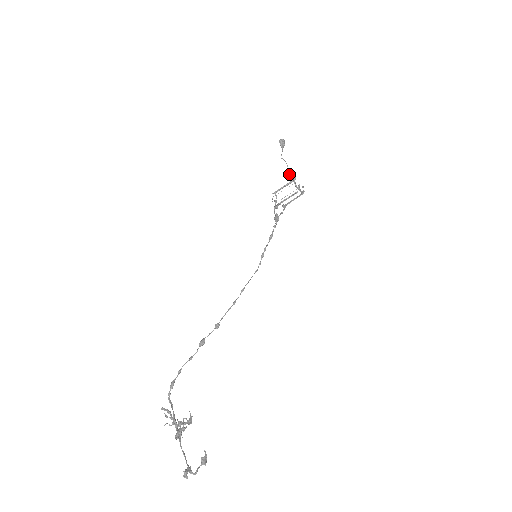
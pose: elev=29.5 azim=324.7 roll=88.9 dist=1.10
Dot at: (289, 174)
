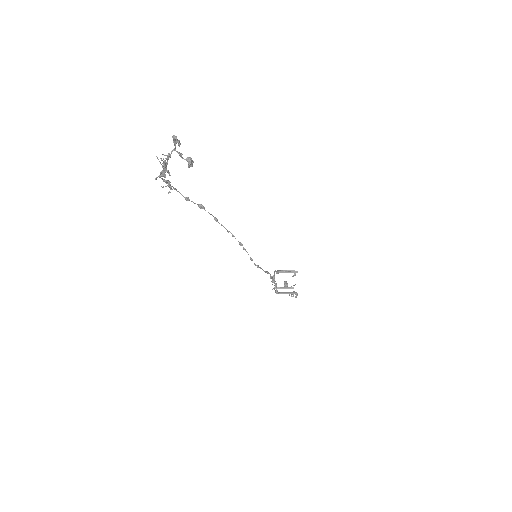
Dot at: (292, 276)
